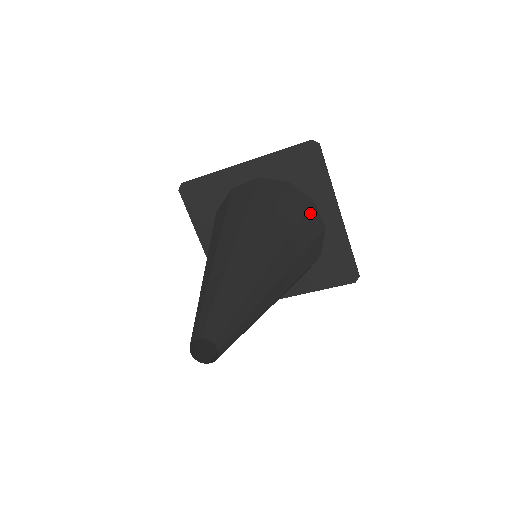
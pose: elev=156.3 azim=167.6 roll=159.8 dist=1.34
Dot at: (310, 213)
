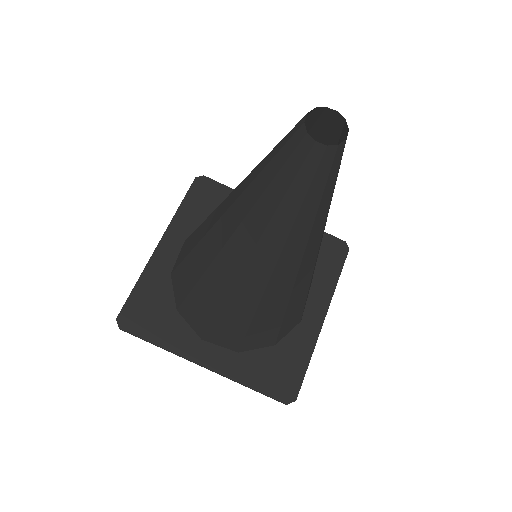
Dot at: occluded
